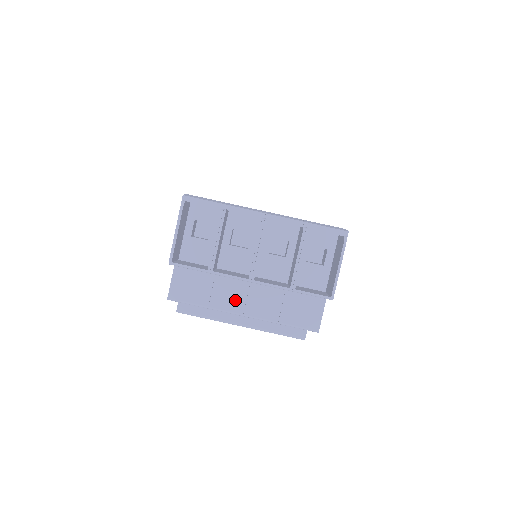
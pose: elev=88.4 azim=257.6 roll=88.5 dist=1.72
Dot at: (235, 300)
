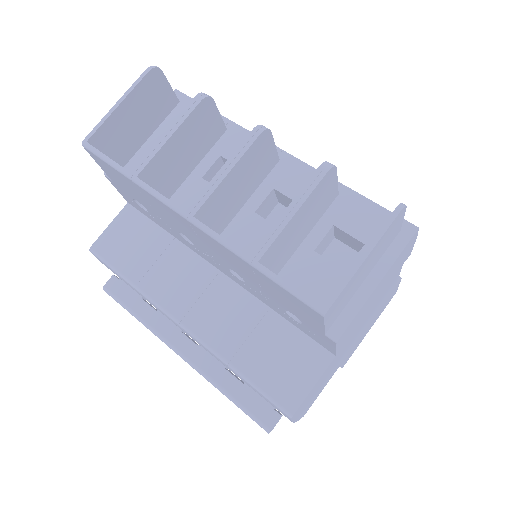
Dot at: (180, 292)
